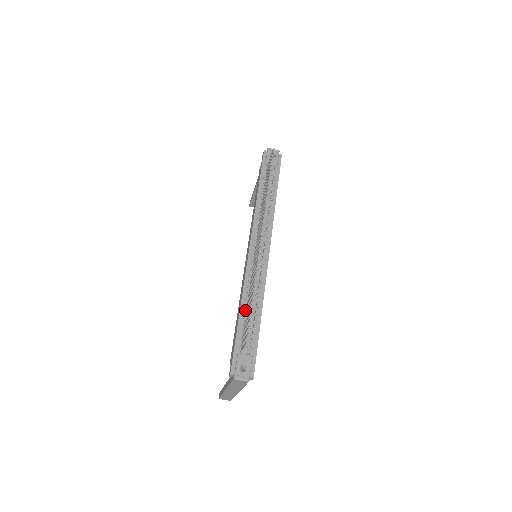
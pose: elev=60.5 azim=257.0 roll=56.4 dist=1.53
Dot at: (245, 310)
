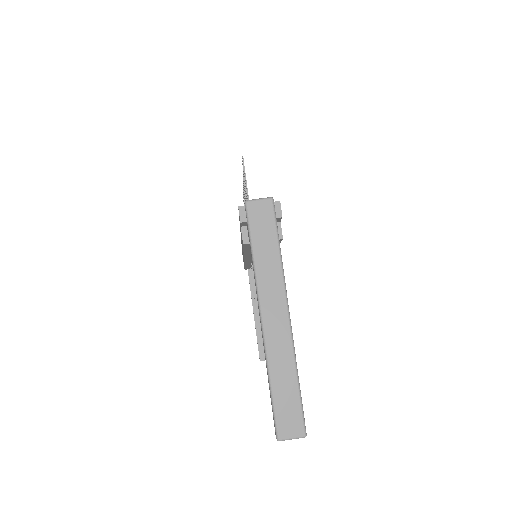
Dot at: occluded
